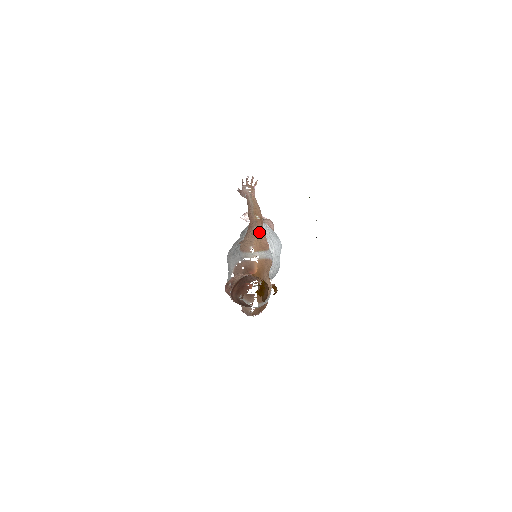
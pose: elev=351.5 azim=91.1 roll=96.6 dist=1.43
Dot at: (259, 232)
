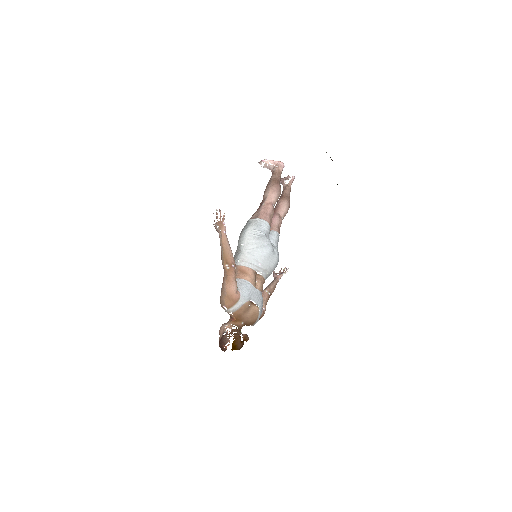
Dot at: (227, 290)
